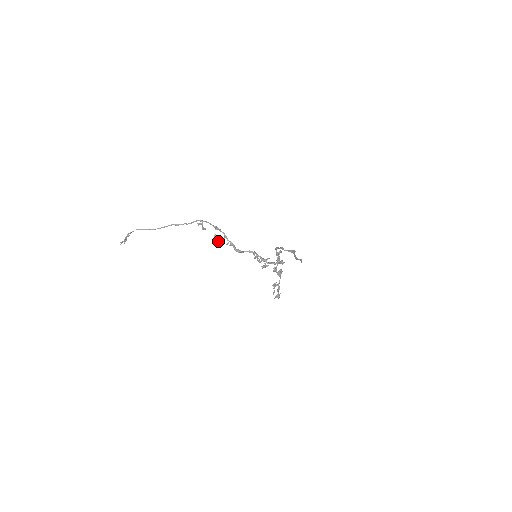
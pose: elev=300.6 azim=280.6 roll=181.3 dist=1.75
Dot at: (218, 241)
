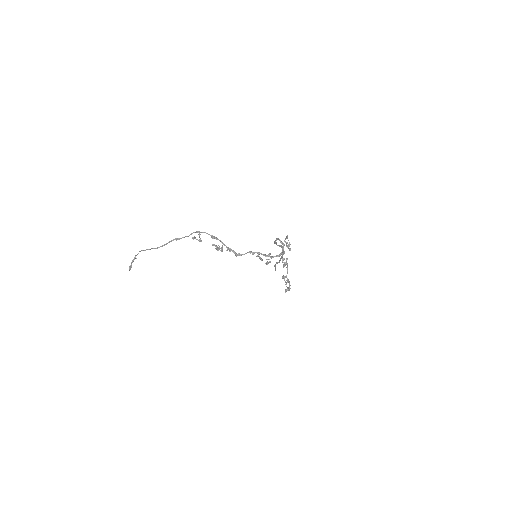
Dot at: (218, 249)
